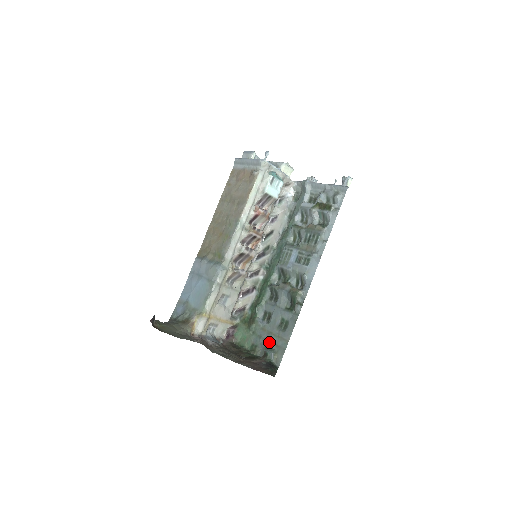
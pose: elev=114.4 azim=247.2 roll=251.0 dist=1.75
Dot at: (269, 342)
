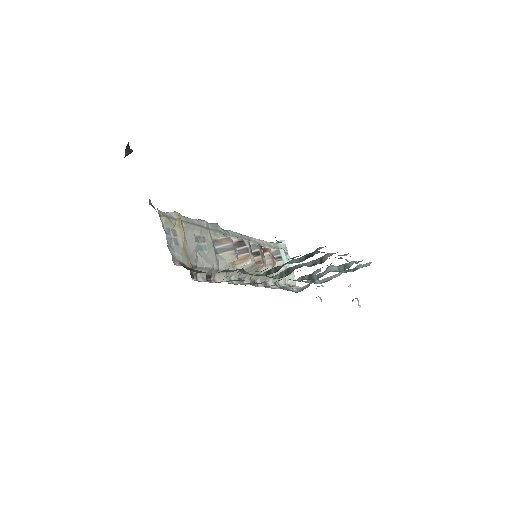
Dot at: occluded
